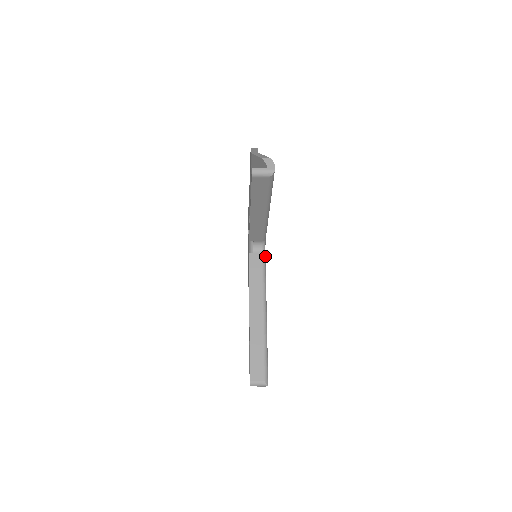
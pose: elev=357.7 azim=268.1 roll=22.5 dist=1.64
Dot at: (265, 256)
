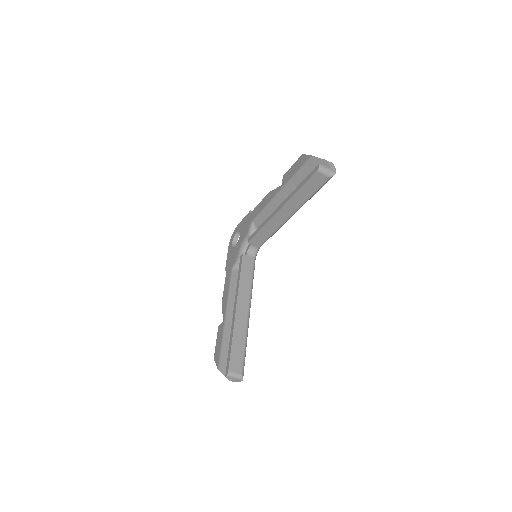
Dot at: occluded
